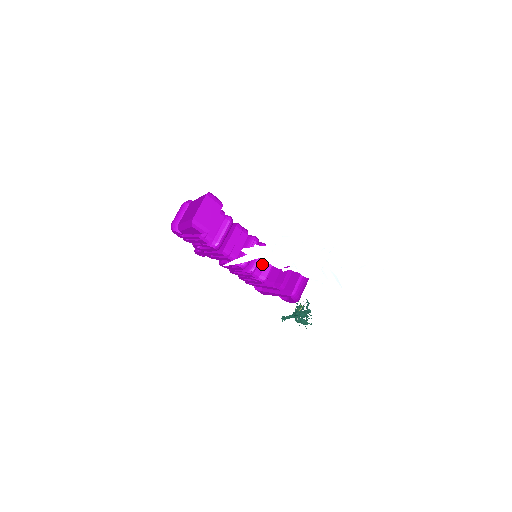
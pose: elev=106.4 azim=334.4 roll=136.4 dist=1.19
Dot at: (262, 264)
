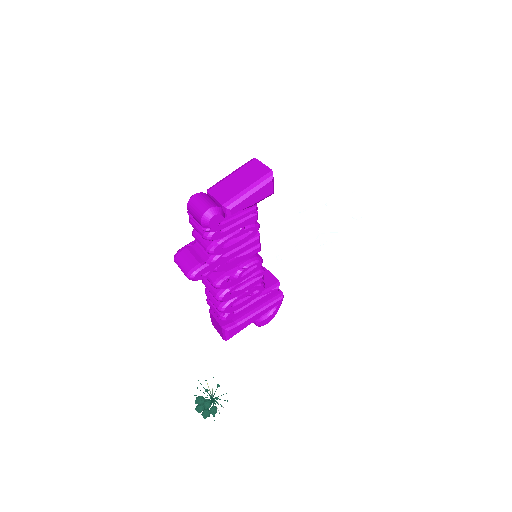
Dot at: occluded
